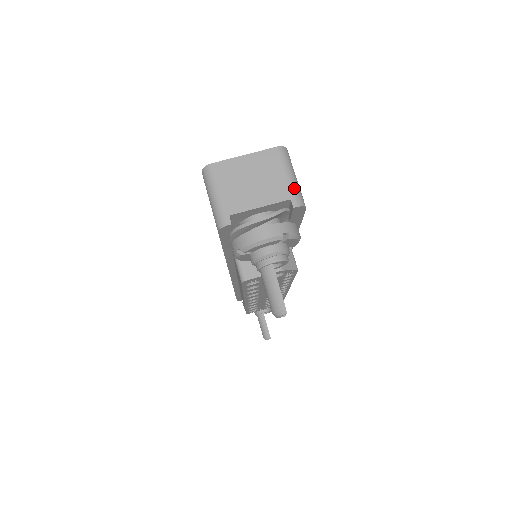
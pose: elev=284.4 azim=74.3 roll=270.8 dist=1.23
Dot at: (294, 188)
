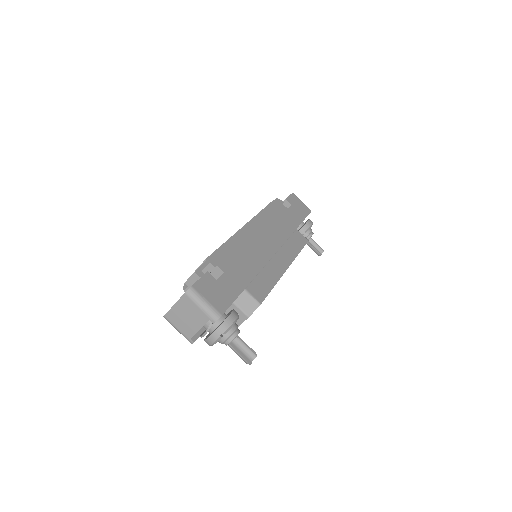
Dot at: (207, 313)
